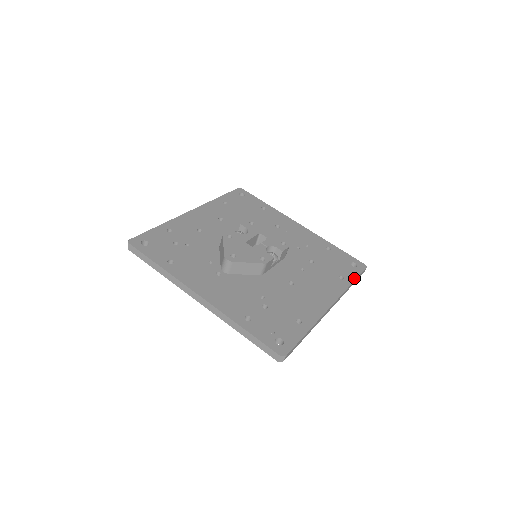
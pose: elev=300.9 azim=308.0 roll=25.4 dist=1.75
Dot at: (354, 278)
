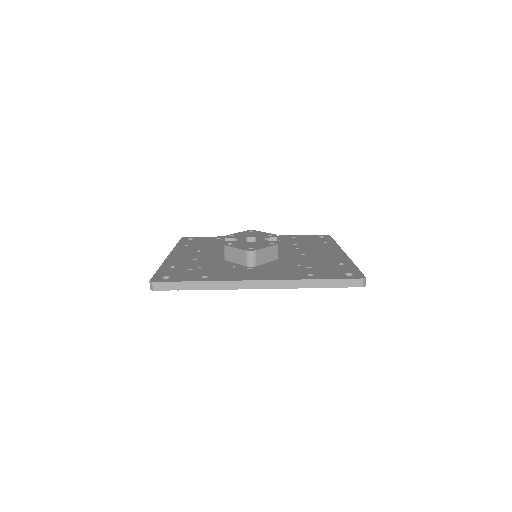
Dot at: (333, 240)
